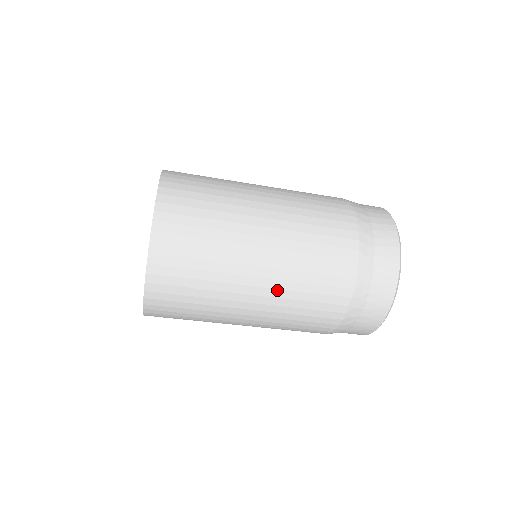
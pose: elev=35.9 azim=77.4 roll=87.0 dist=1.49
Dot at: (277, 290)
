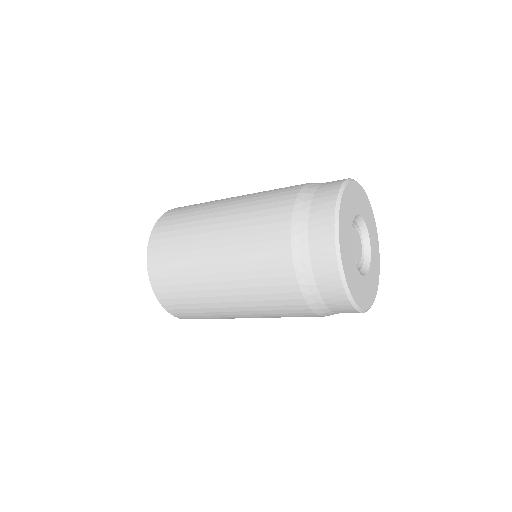
Dot at: (234, 281)
